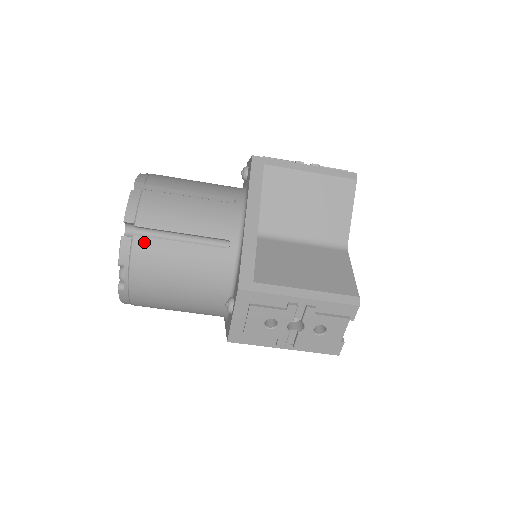
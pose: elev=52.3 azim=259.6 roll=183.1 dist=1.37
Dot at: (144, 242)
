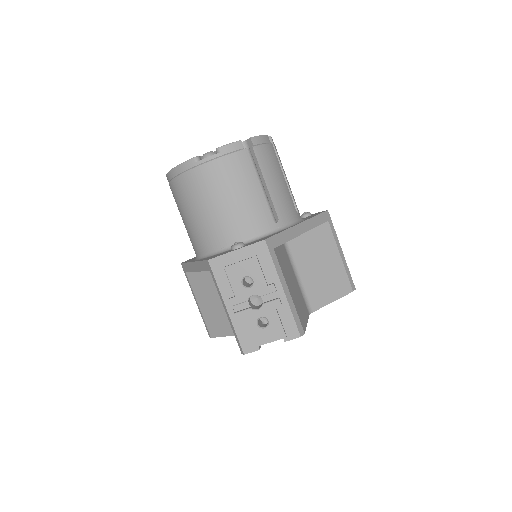
Dot at: (246, 158)
